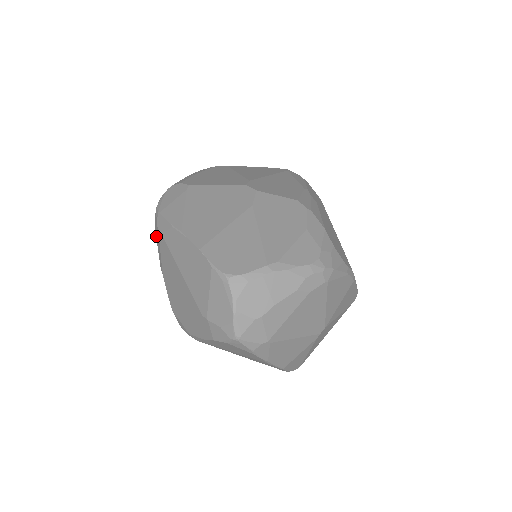
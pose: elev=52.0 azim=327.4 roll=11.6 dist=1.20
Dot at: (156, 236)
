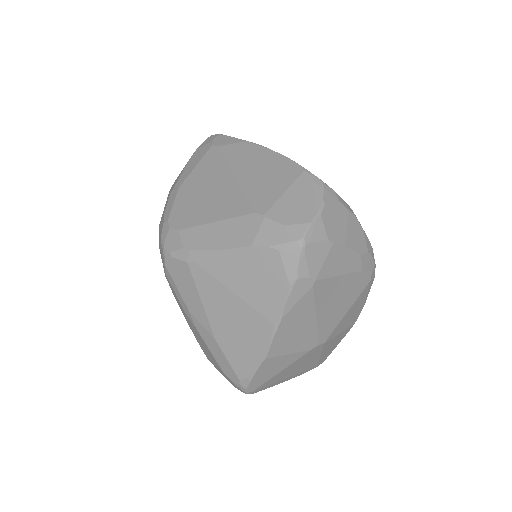
Dot at: (193, 156)
